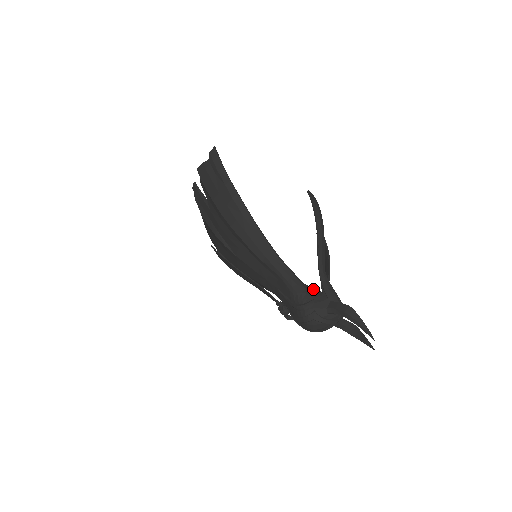
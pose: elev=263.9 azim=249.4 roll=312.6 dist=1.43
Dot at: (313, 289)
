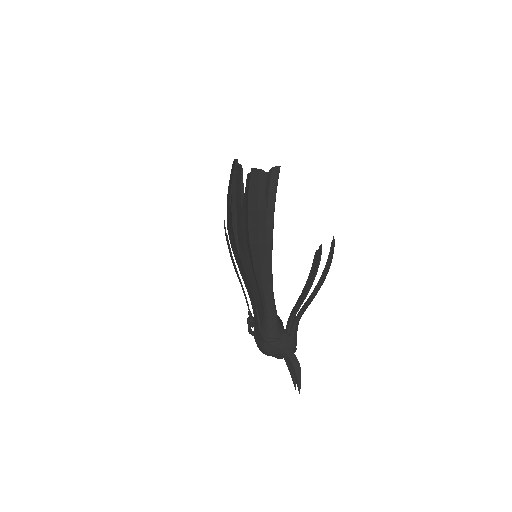
Dot at: (282, 328)
